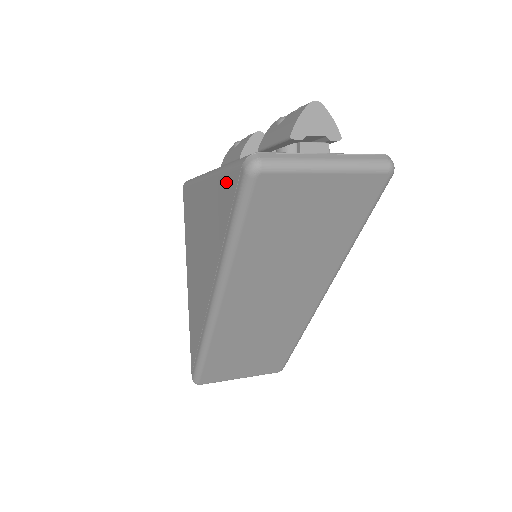
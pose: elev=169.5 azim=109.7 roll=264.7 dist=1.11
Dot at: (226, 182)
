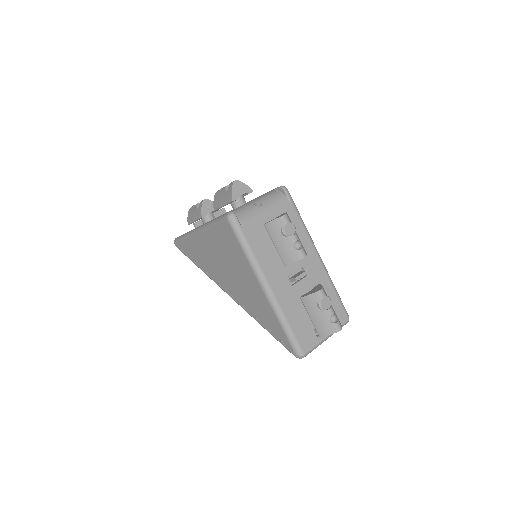
Dot at: (280, 331)
